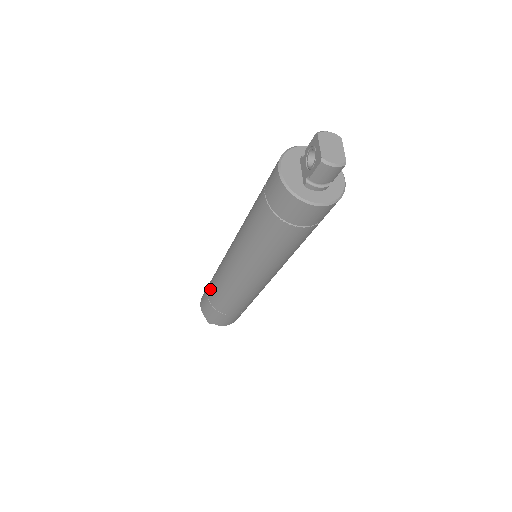
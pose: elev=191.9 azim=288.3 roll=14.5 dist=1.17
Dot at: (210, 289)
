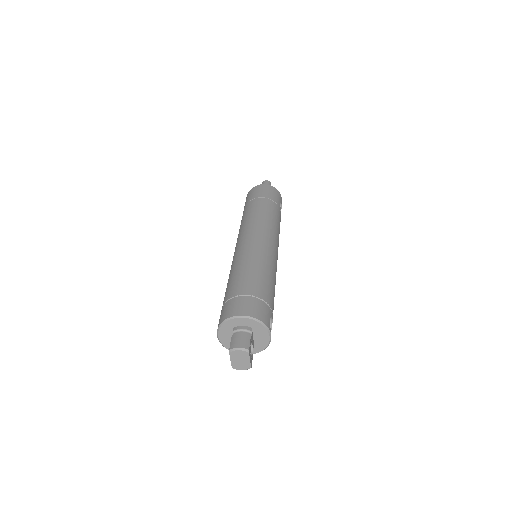
Dot at: occluded
